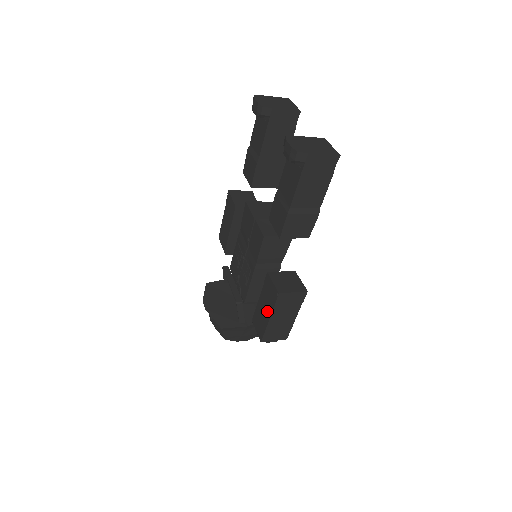
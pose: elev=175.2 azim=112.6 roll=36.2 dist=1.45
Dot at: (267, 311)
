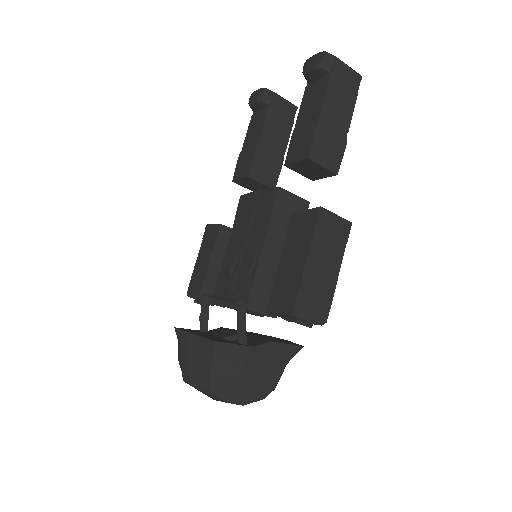
Dot at: (300, 254)
